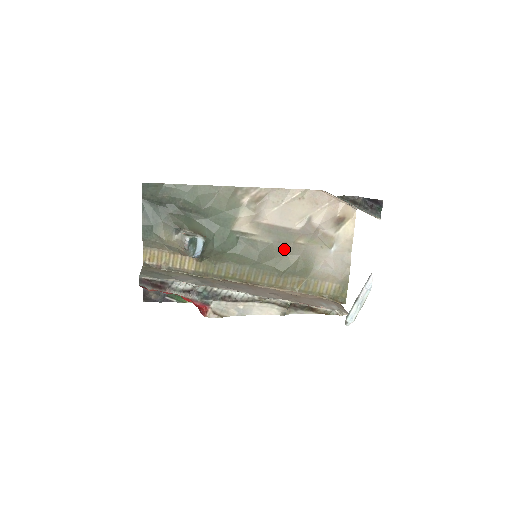
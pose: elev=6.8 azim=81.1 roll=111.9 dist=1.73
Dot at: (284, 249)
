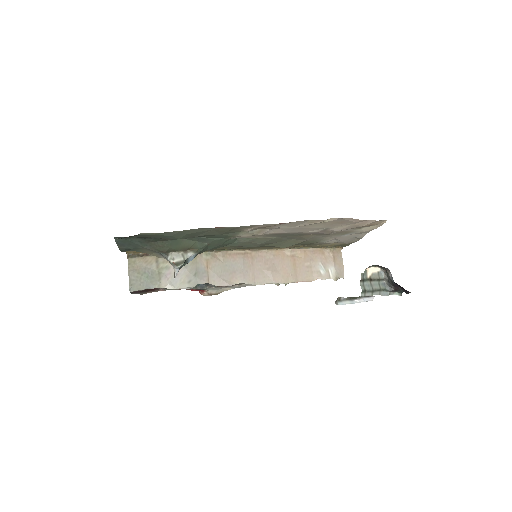
Dot at: (290, 238)
